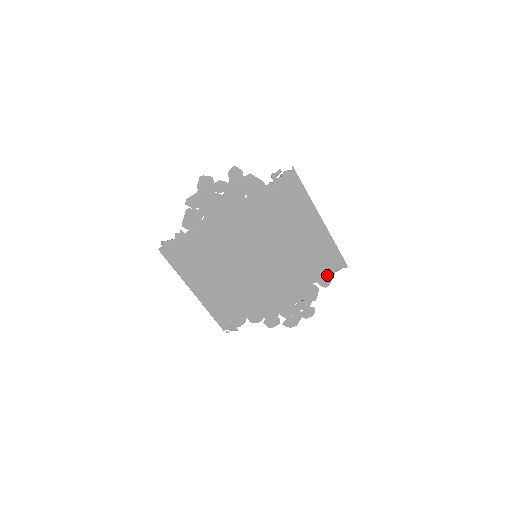
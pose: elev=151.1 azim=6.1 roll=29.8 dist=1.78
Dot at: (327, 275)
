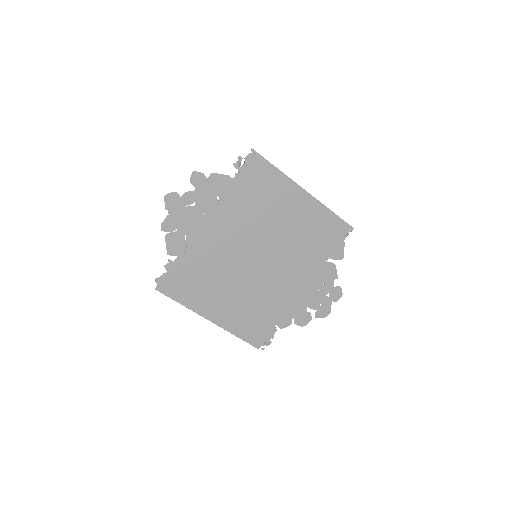
Dot at: (337, 246)
